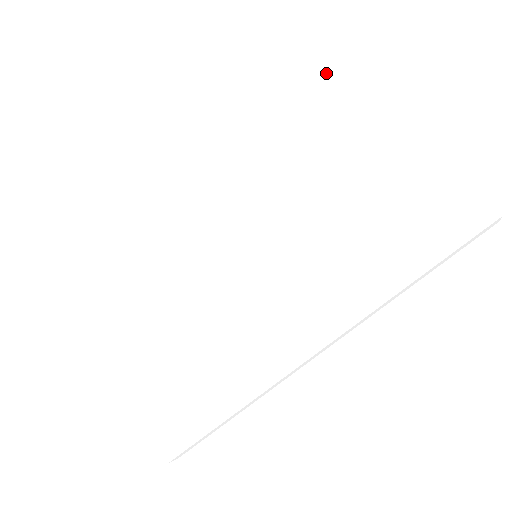
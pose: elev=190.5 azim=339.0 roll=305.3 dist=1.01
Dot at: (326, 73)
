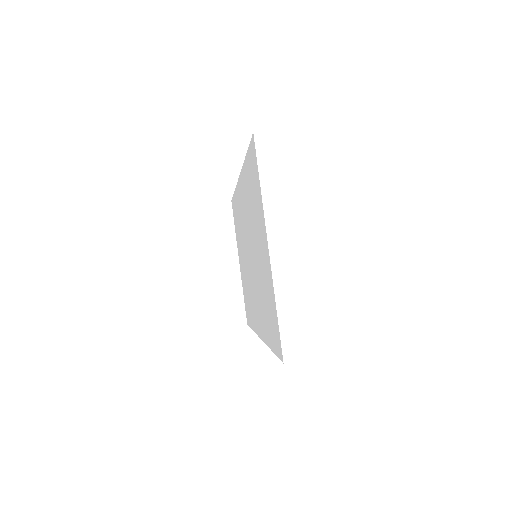
Dot at: (252, 151)
